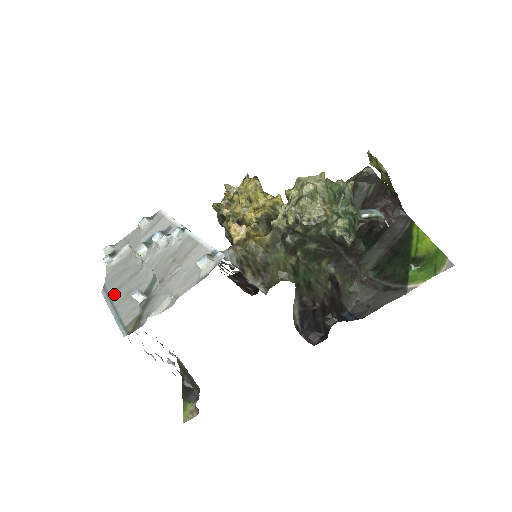
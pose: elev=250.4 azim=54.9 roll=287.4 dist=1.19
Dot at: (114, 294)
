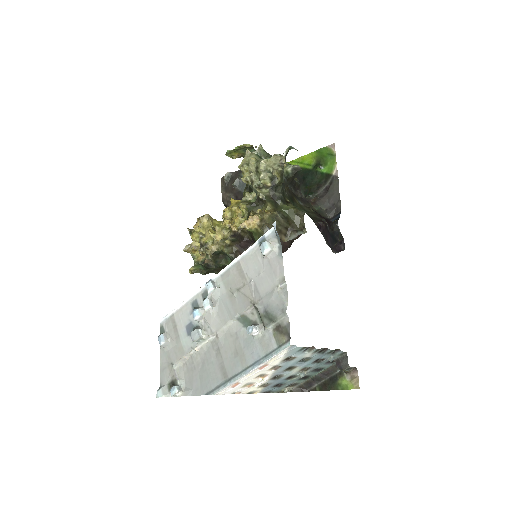
Dot at: (227, 375)
